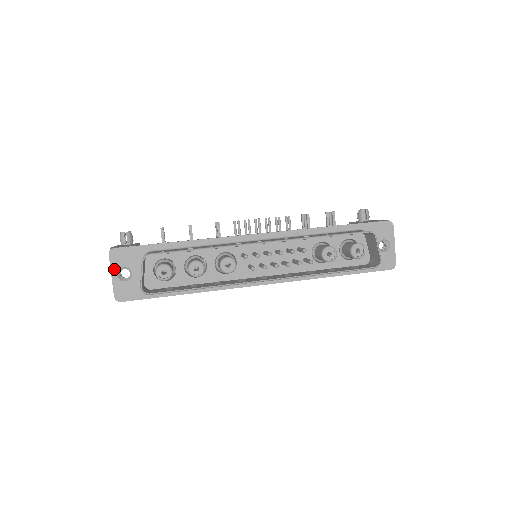
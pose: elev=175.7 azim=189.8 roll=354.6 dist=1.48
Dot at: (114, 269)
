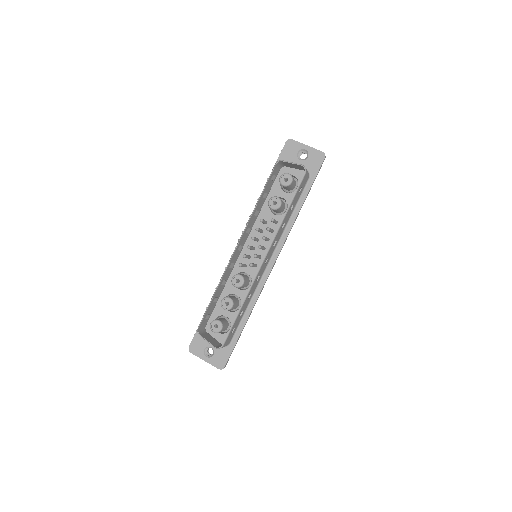
Dot at: (201, 356)
